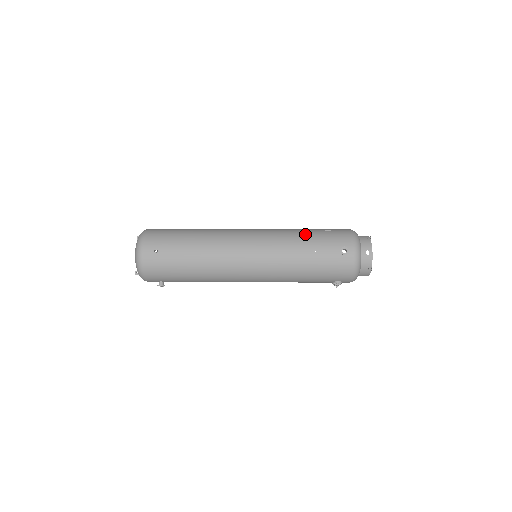
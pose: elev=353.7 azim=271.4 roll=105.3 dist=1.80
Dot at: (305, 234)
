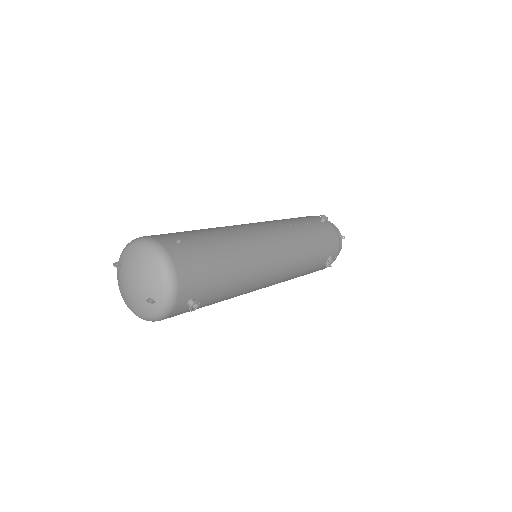
Dot at: occluded
